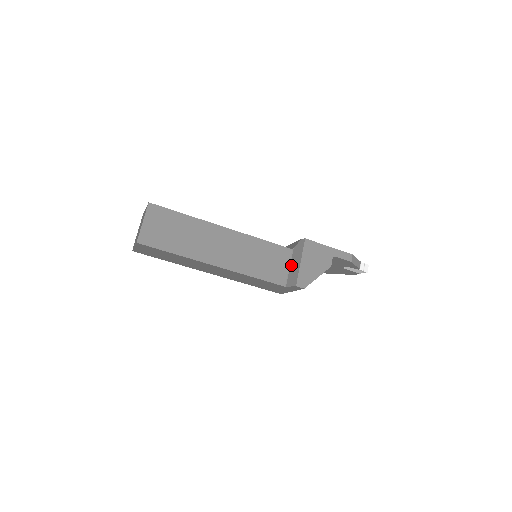
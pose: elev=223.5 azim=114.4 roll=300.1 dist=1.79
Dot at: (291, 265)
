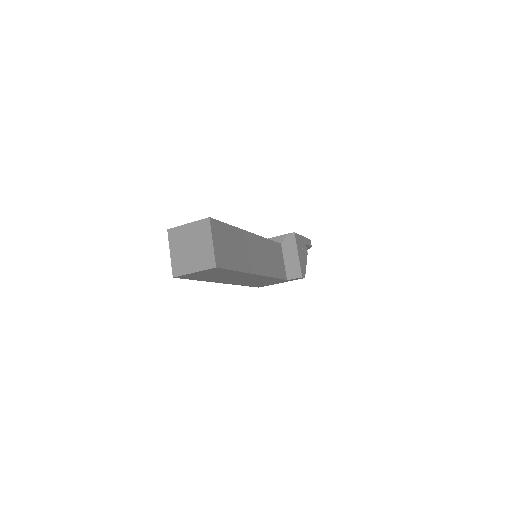
Dot at: (286, 259)
